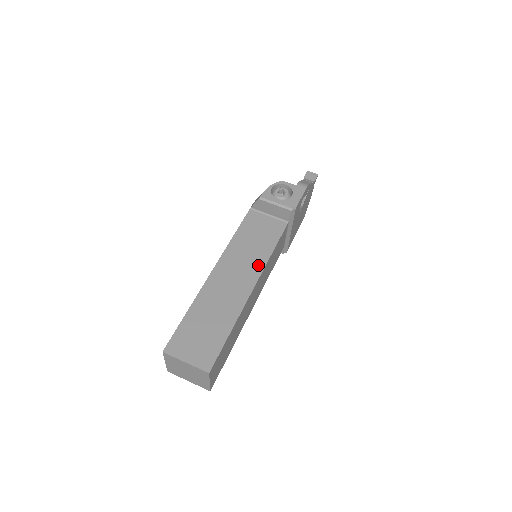
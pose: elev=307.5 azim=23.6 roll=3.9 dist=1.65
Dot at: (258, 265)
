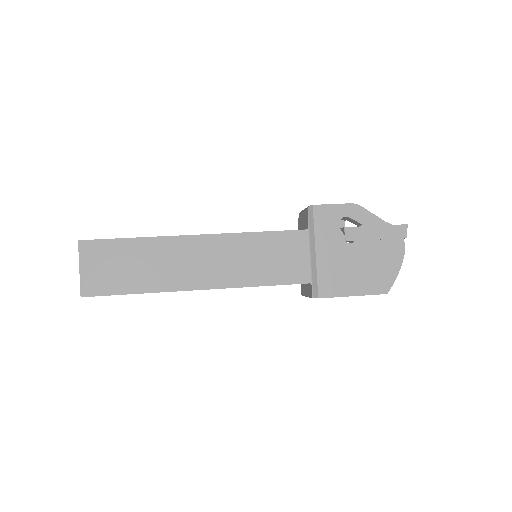
Dot at: occluded
